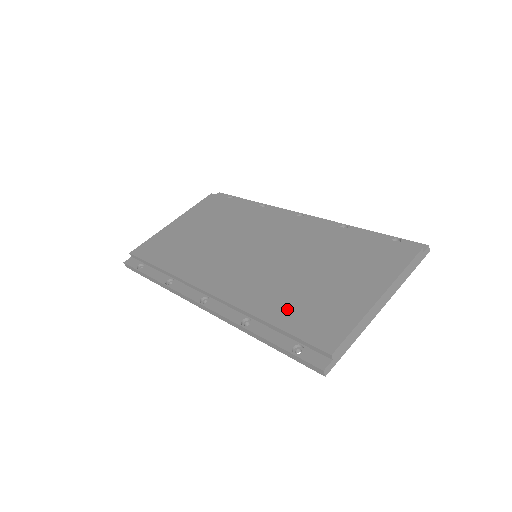
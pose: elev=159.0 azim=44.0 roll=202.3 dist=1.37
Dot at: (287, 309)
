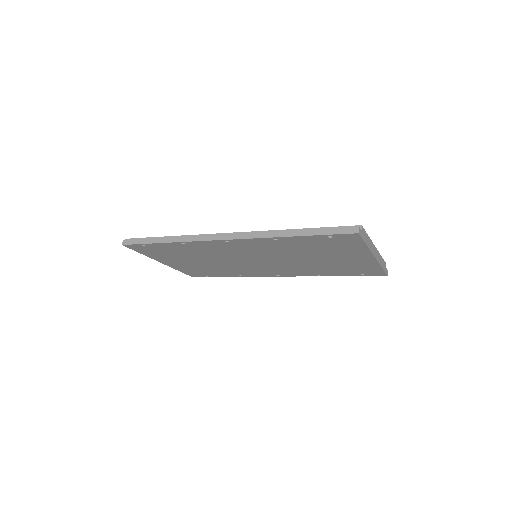
Dot at: occluded
